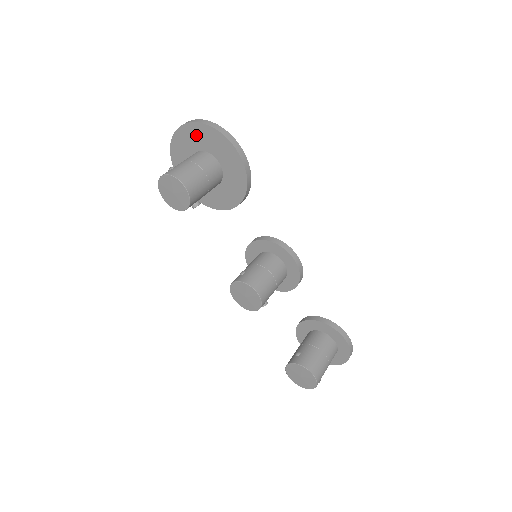
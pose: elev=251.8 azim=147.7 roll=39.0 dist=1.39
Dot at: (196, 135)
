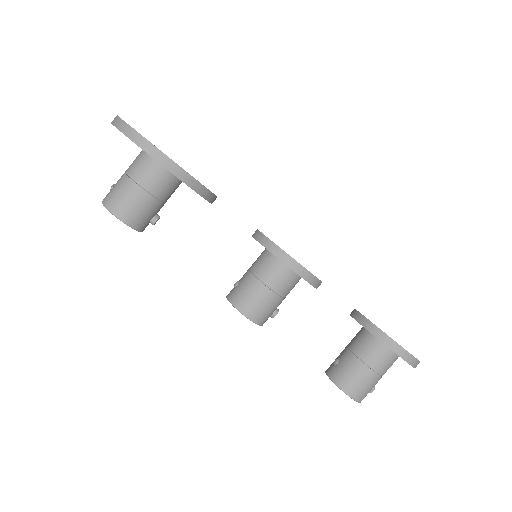
Dot at: occluded
